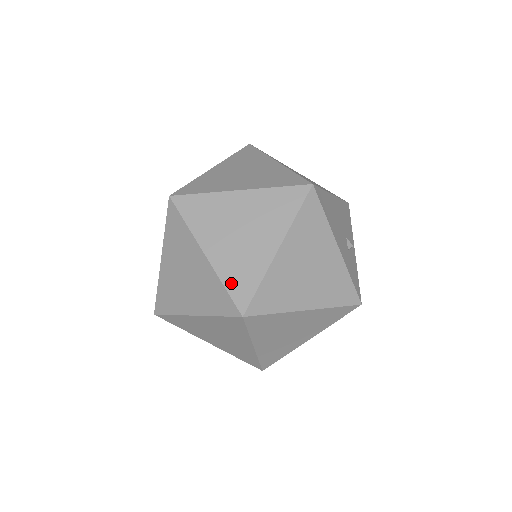
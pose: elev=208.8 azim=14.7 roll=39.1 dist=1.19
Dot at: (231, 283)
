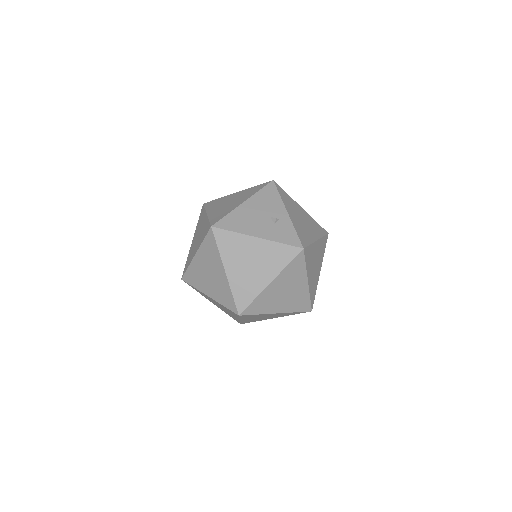
Dot at: (224, 303)
